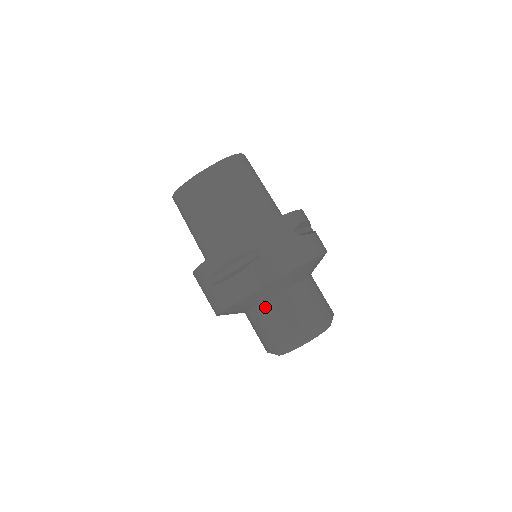
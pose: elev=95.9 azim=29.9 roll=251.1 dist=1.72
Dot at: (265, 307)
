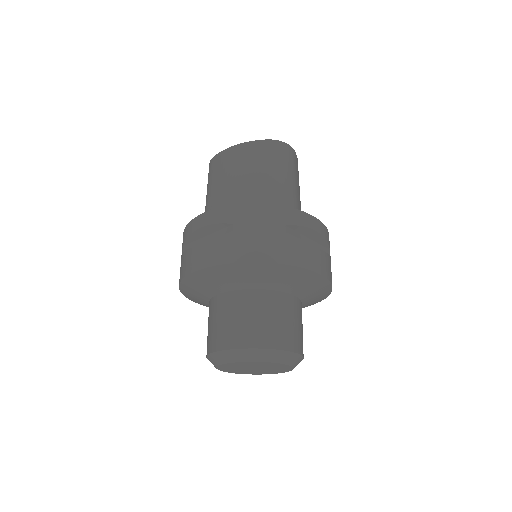
Dot at: (220, 299)
